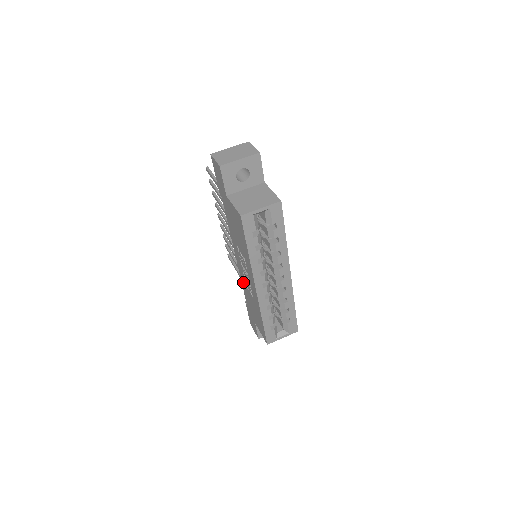
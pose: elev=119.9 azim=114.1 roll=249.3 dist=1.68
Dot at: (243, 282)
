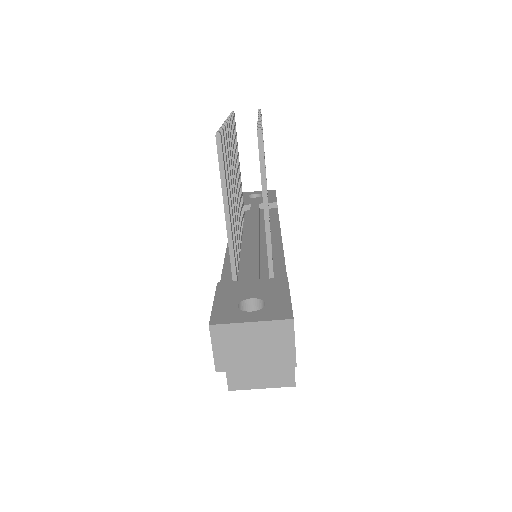
Dot at: occluded
